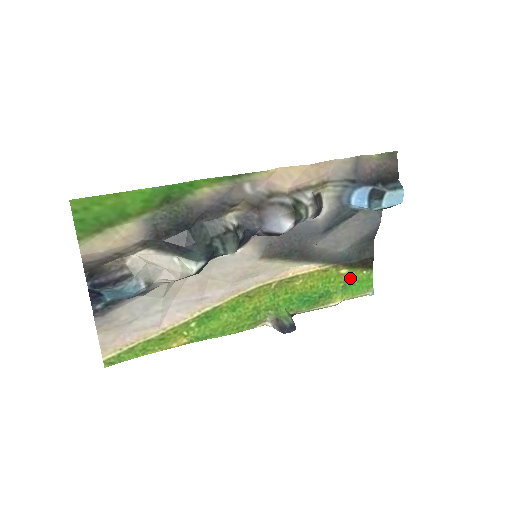
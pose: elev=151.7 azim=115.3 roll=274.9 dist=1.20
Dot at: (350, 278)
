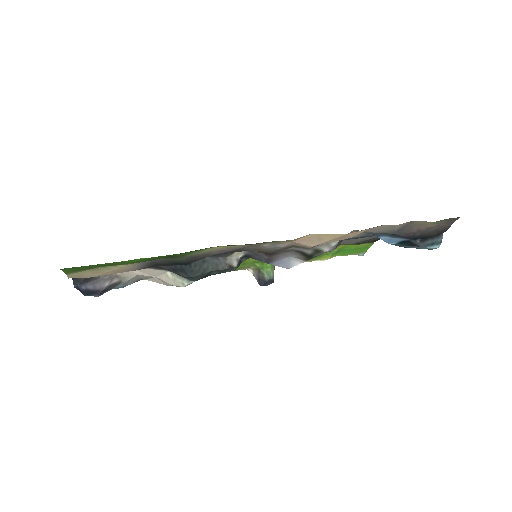
Dot at: (348, 247)
